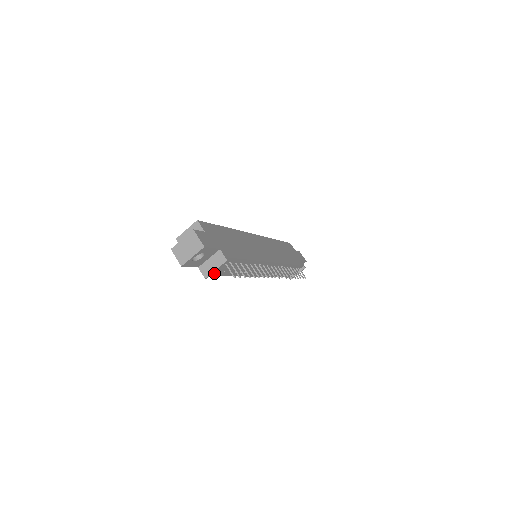
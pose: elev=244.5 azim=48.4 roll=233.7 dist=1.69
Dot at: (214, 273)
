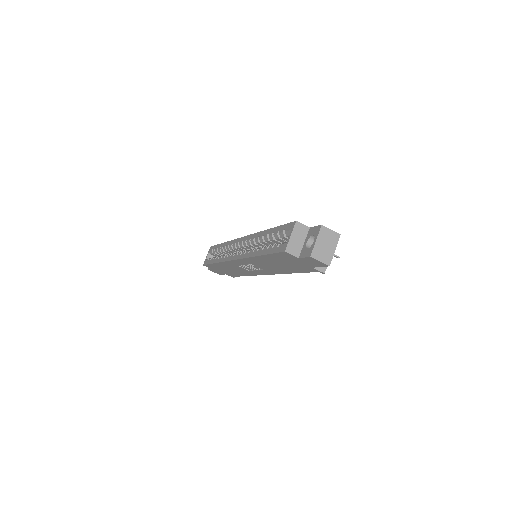
Dot at: occluded
